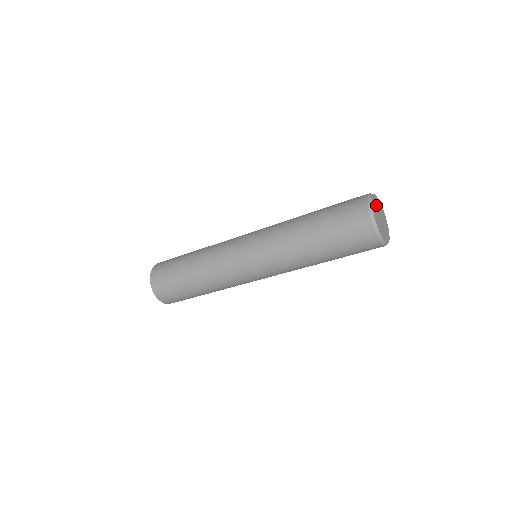
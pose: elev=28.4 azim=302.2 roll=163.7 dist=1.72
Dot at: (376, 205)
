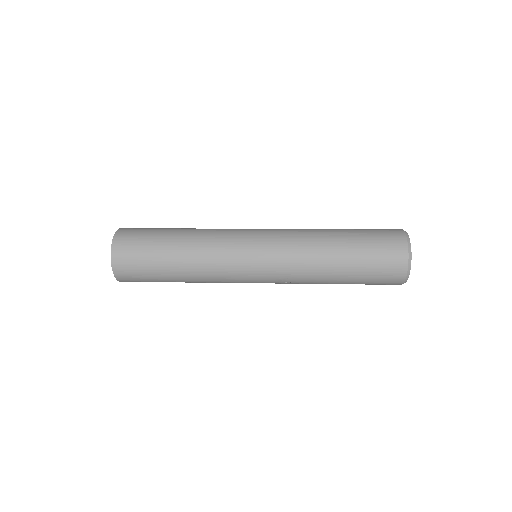
Dot at: occluded
